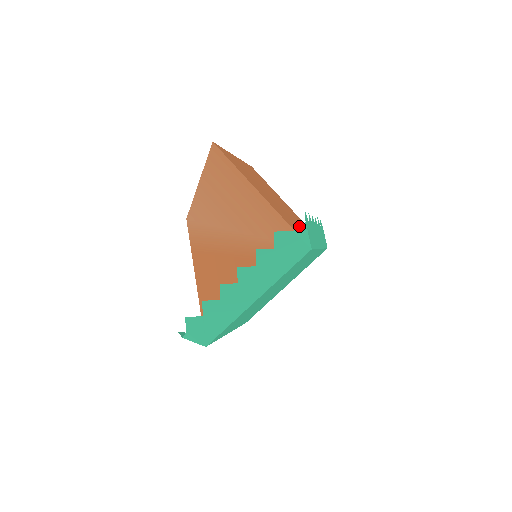
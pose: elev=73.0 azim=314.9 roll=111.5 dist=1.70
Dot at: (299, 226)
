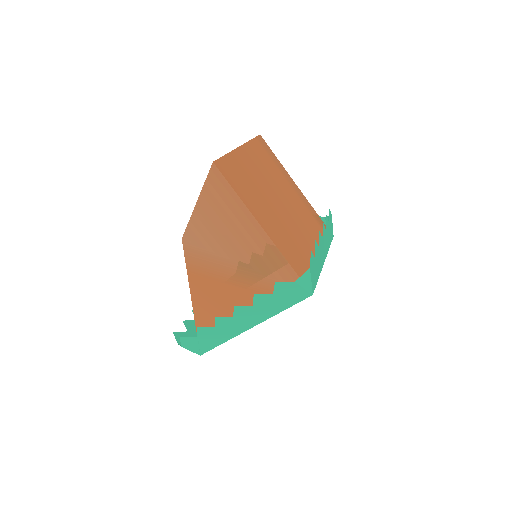
Dot at: occluded
